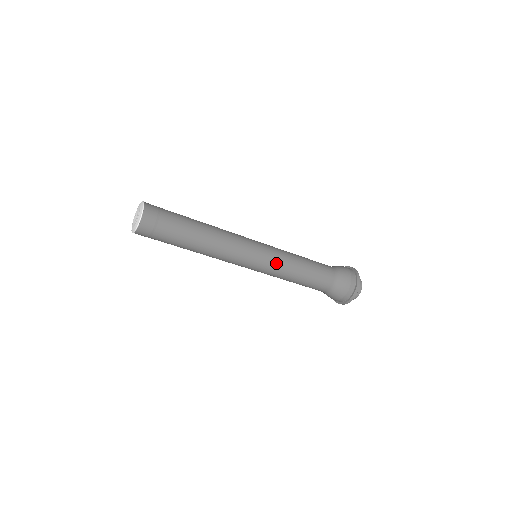
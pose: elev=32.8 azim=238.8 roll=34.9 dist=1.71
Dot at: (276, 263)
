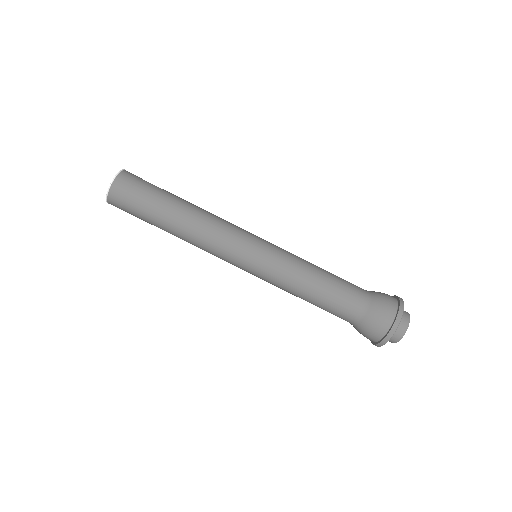
Dot at: (282, 251)
